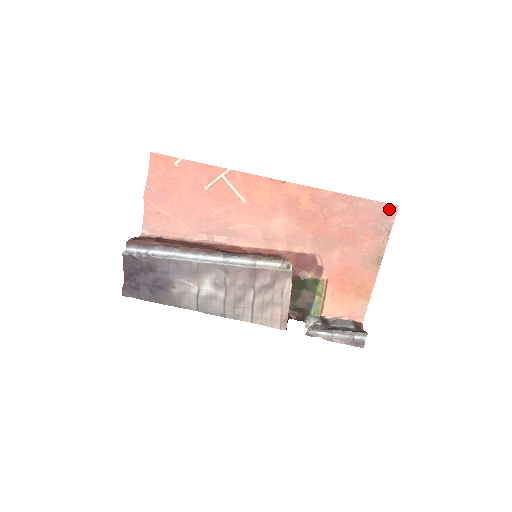
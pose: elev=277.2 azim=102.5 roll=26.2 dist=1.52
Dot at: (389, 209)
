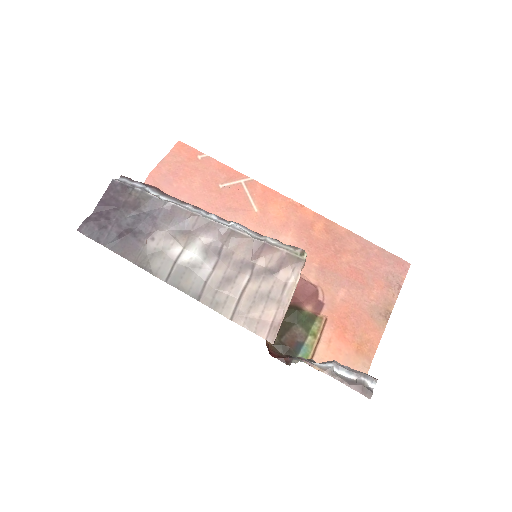
Dot at: (401, 264)
